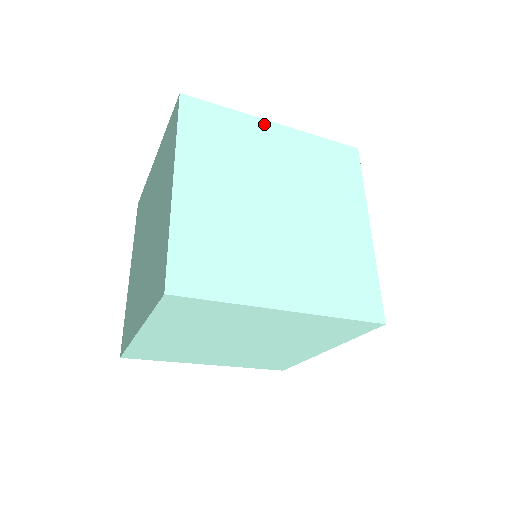
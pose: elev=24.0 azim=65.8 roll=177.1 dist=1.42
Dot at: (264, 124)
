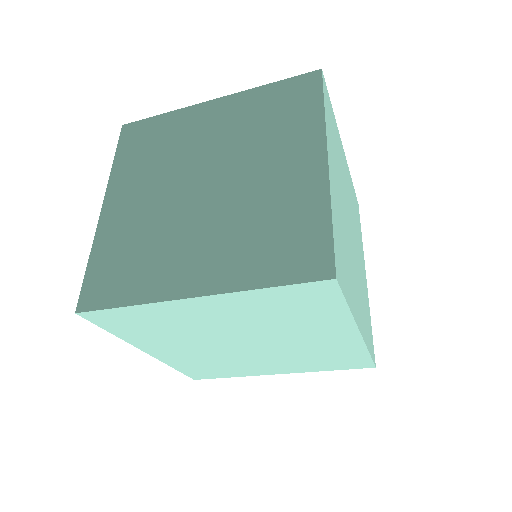
Dot at: (341, 144)
